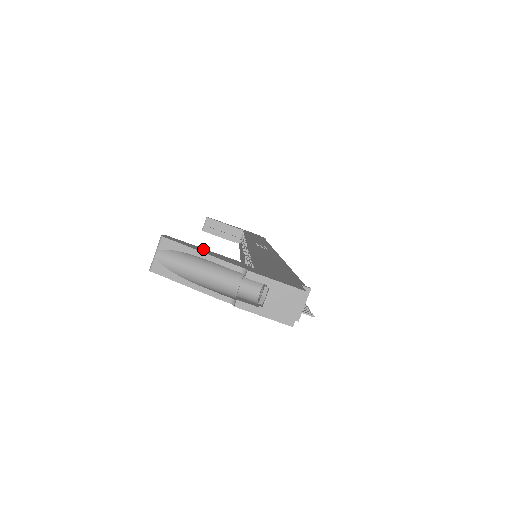
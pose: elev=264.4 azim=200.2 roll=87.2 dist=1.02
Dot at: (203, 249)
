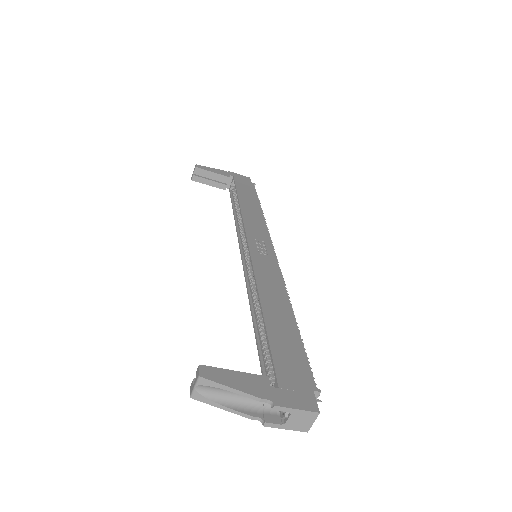
Dot at: (233, 374)
